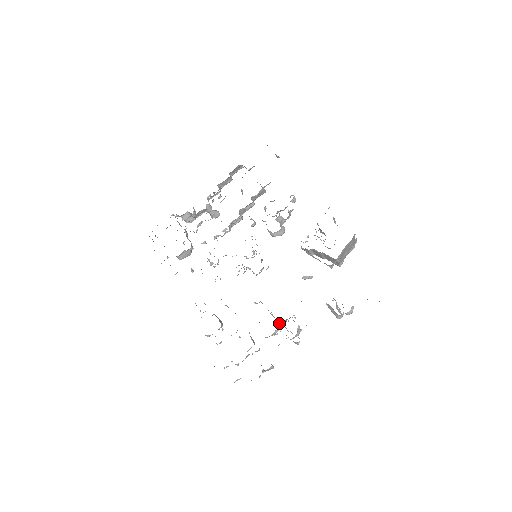
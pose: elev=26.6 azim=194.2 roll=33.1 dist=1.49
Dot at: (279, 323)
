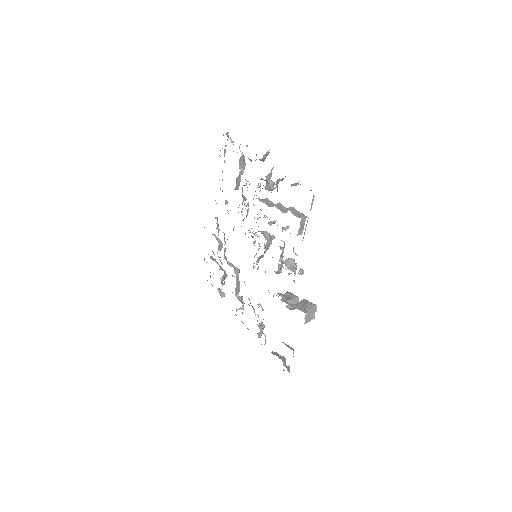
Dot at: (236, 294)
